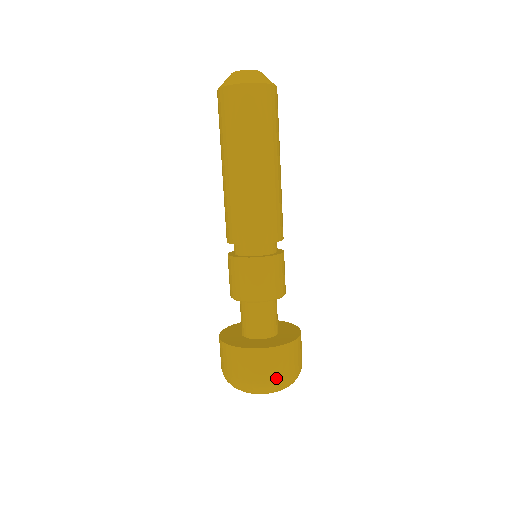
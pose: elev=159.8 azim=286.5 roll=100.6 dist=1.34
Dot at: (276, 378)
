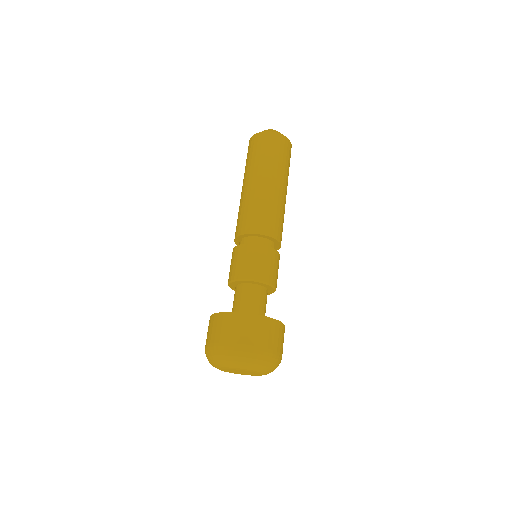
Dot at: (273, 349)
